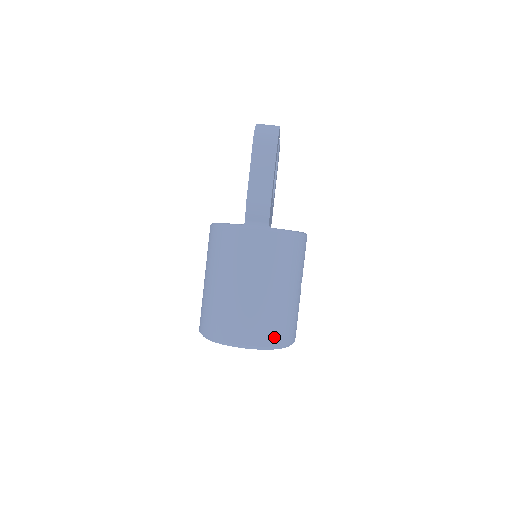
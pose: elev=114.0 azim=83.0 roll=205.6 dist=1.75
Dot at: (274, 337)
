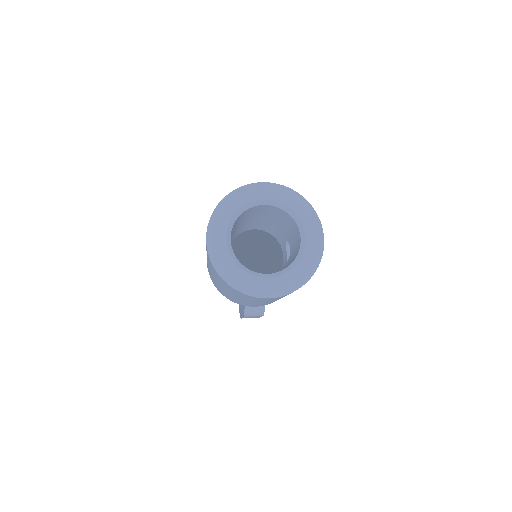
Dot at: occluded
